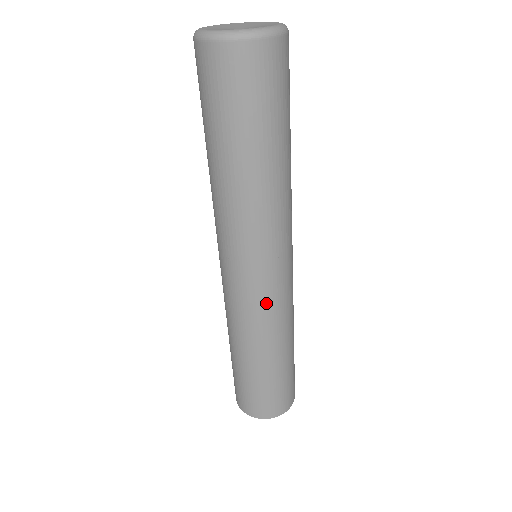
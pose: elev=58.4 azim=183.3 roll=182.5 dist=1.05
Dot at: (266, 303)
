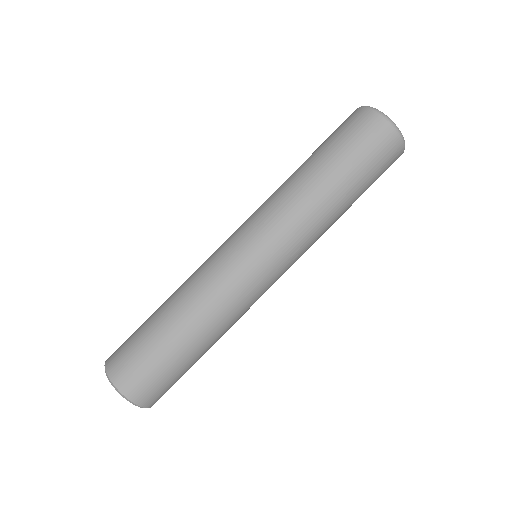
Dot at: (238, 280)
